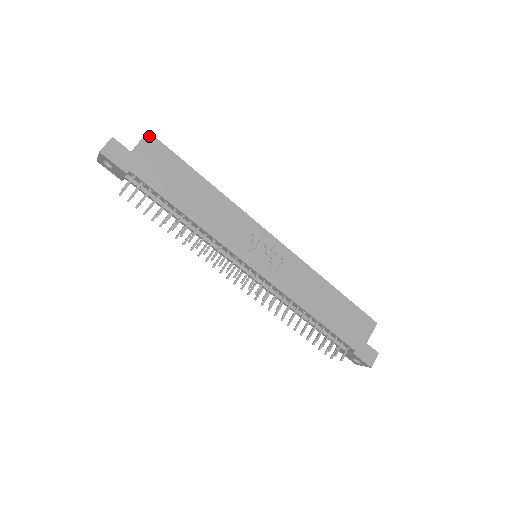
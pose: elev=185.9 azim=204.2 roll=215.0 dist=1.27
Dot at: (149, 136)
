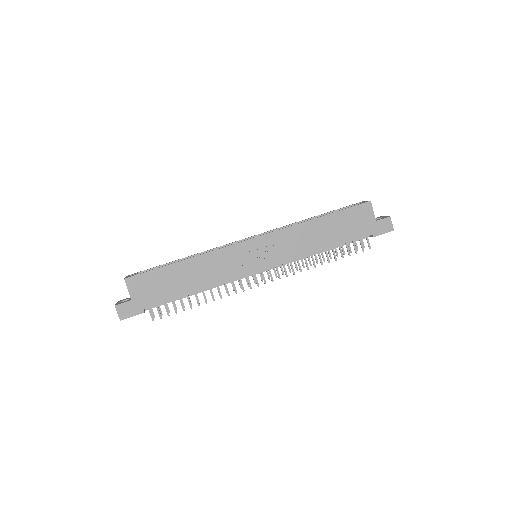
Dot at: (128, 281)
